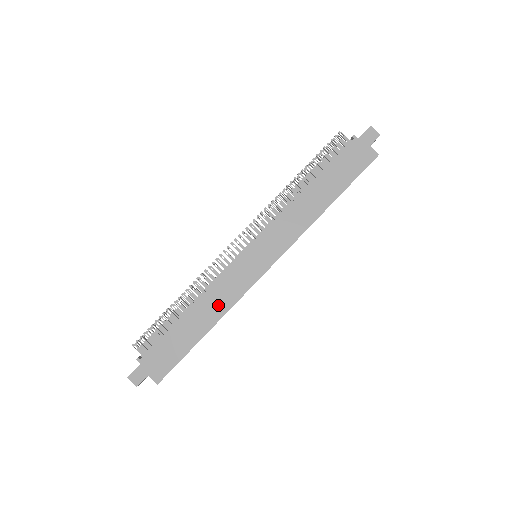
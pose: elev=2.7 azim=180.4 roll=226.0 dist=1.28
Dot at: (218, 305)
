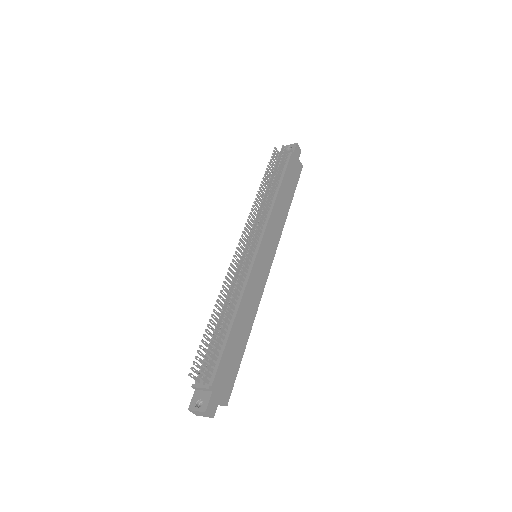
Dot at: (251, 308)
